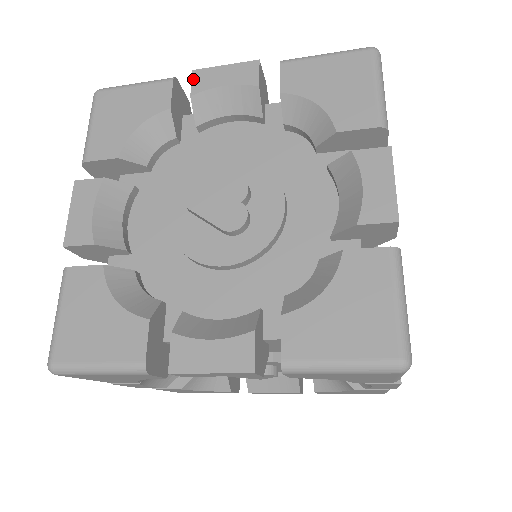
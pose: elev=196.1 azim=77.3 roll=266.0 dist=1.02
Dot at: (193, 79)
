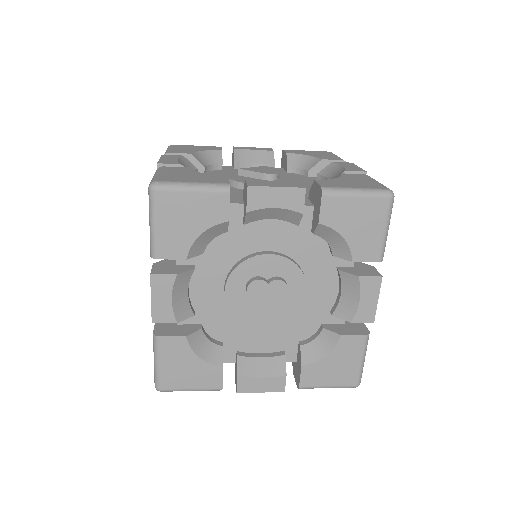
Dot at: (234, 147)
